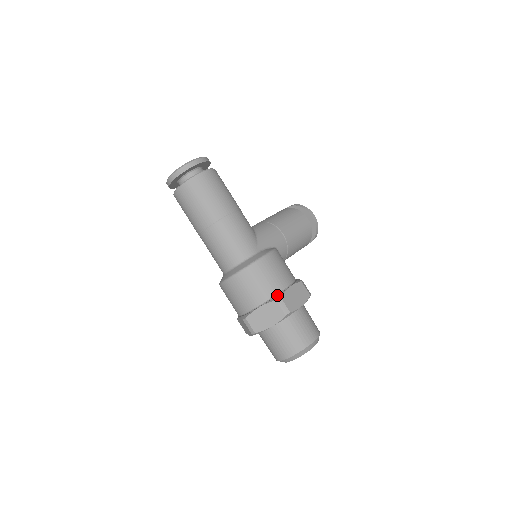
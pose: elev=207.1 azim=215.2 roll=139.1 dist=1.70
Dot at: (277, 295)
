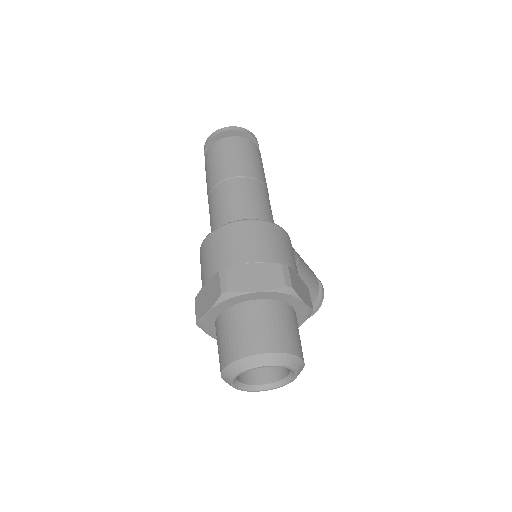
Dot at: occluded
